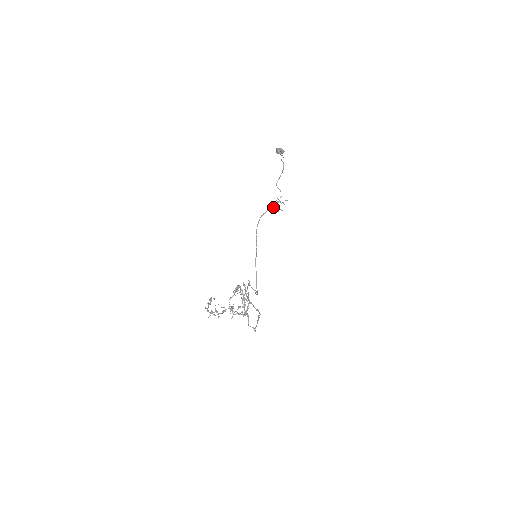
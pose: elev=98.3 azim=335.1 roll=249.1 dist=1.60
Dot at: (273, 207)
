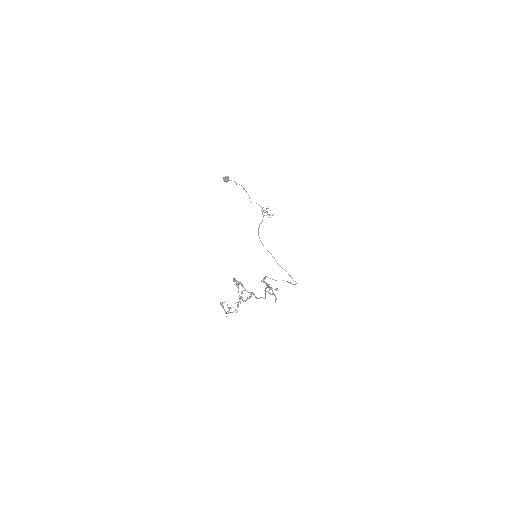
Dot at: occluded
